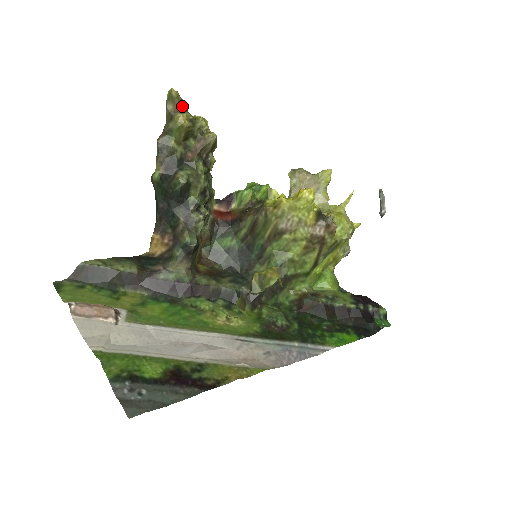
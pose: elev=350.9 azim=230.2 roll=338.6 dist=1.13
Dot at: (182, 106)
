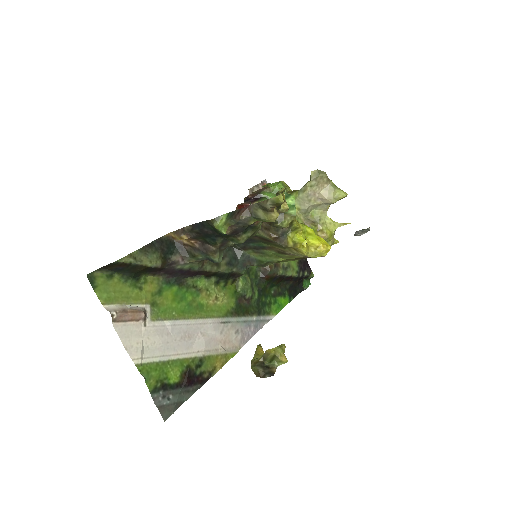
Dot at: occluded
